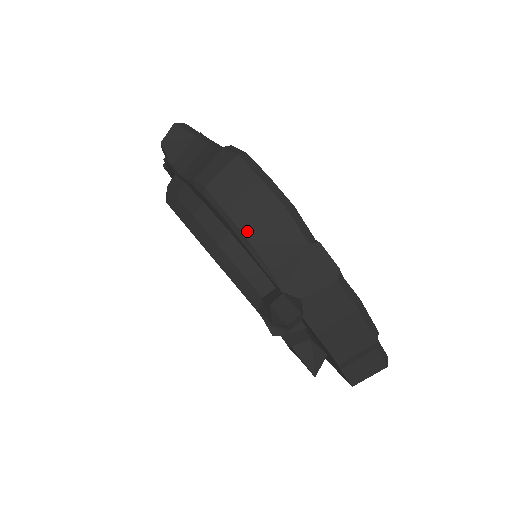
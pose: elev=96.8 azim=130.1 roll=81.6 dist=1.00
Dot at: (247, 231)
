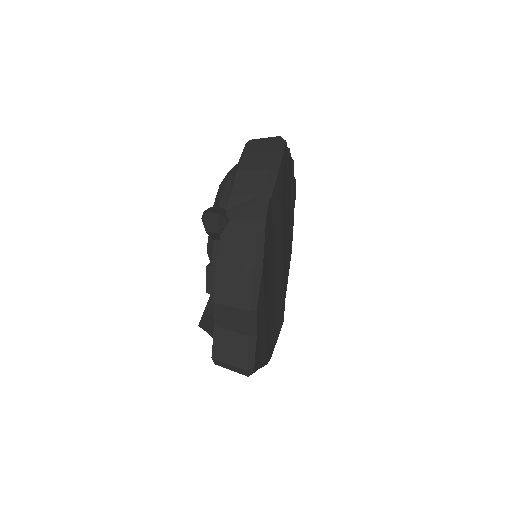
Dot at: (242, 165)
